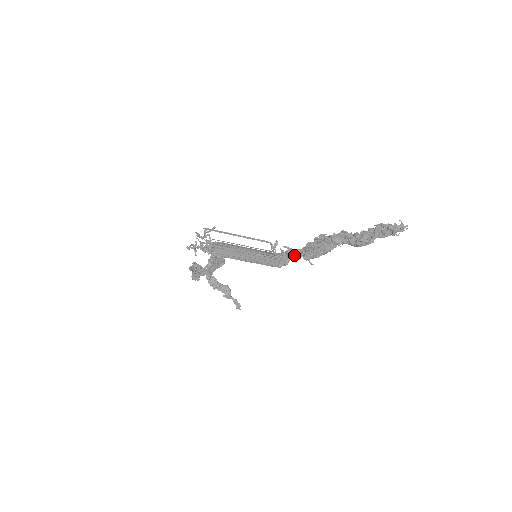
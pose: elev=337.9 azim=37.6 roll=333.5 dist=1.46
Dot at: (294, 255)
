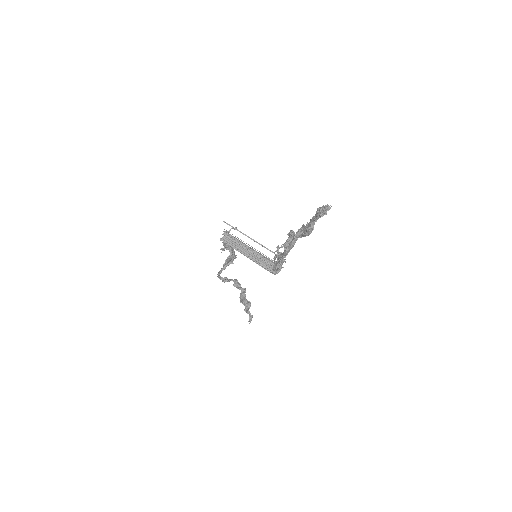
Dot at: (280, 258)
